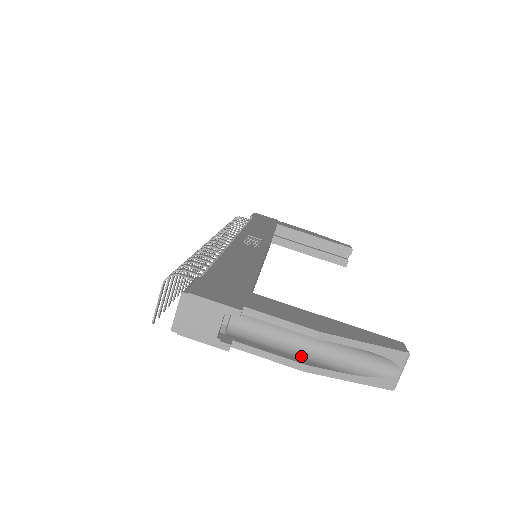
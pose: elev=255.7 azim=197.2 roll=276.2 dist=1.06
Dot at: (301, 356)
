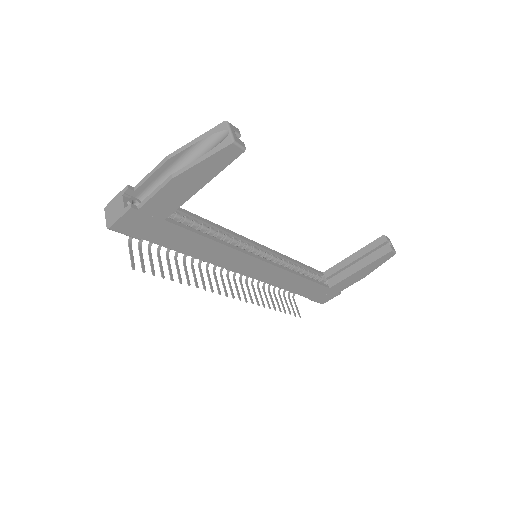
Dot at: (176, 181)
